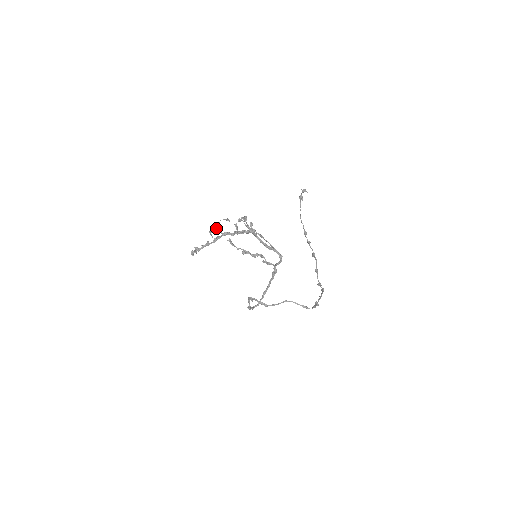
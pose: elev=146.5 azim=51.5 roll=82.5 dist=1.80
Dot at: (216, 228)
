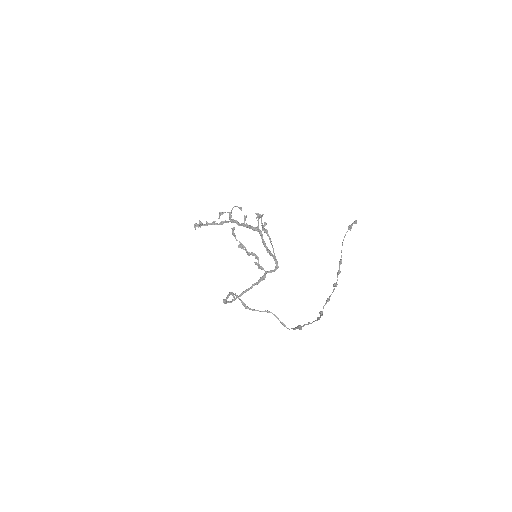
Dot at: (228, 212)
